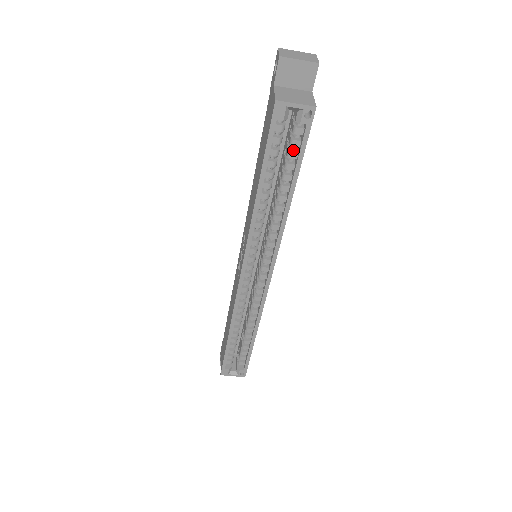
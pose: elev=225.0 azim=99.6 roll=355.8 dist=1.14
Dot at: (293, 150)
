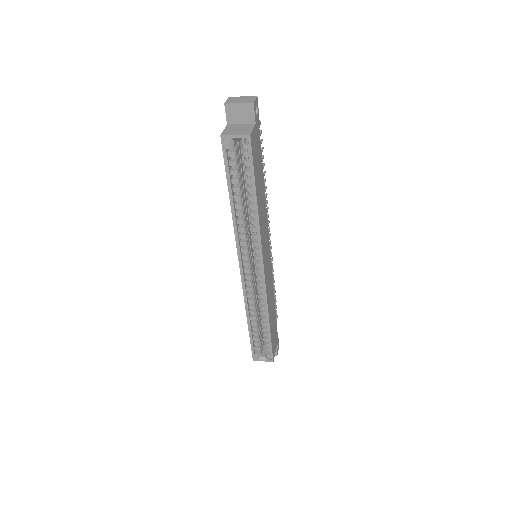
Dot at: (248, 169)
